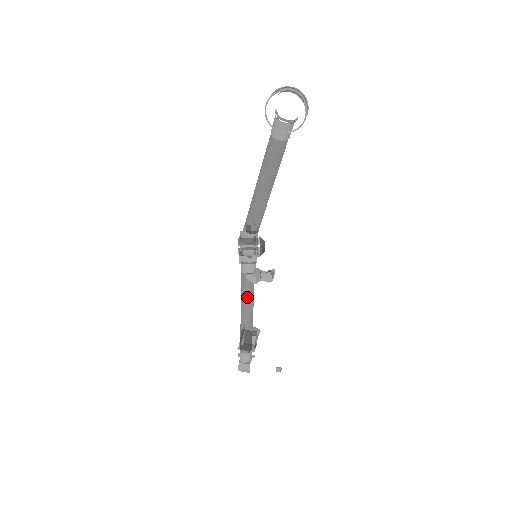
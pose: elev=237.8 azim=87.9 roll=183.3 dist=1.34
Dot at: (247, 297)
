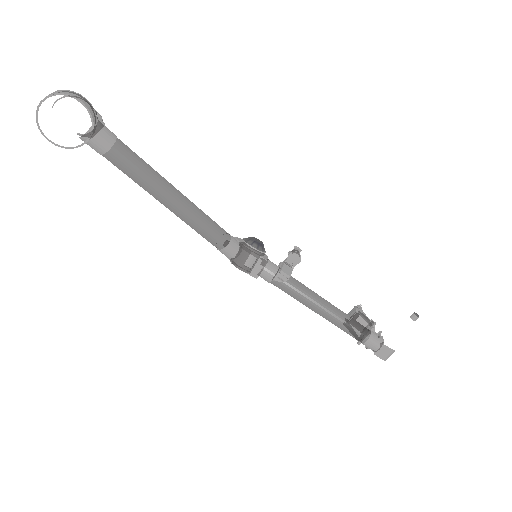
Dot at: (301, 295)
